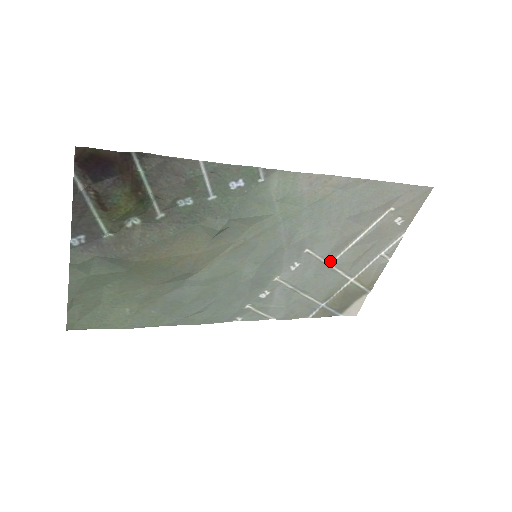
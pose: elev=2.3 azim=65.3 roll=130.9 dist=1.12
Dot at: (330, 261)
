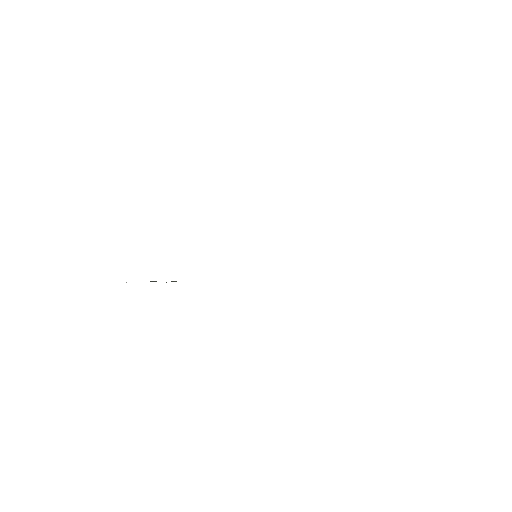
Dot at: occluded
